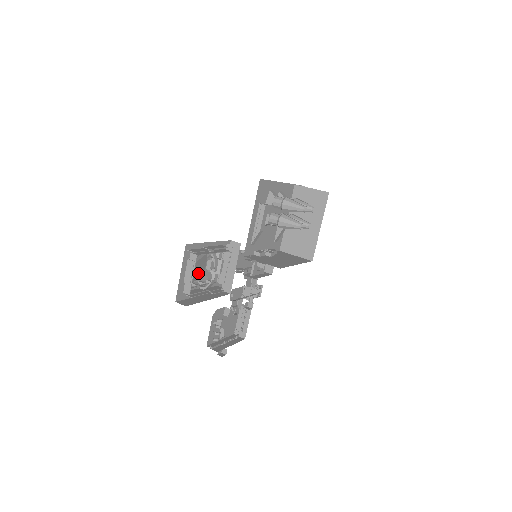
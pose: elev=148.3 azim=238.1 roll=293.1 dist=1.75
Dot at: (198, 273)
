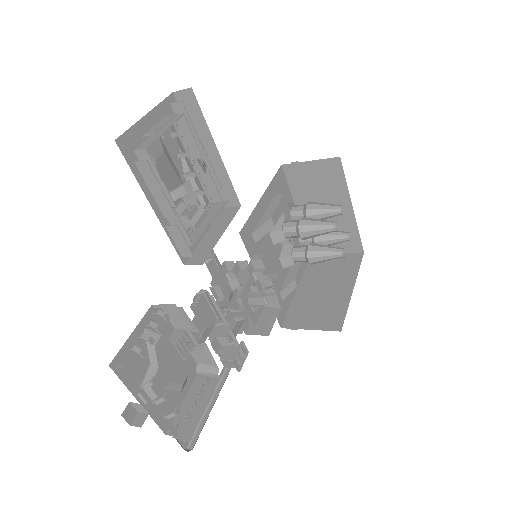
Dot at: occluded
